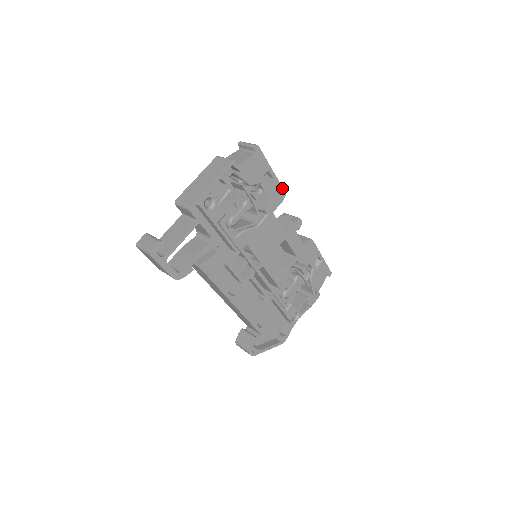
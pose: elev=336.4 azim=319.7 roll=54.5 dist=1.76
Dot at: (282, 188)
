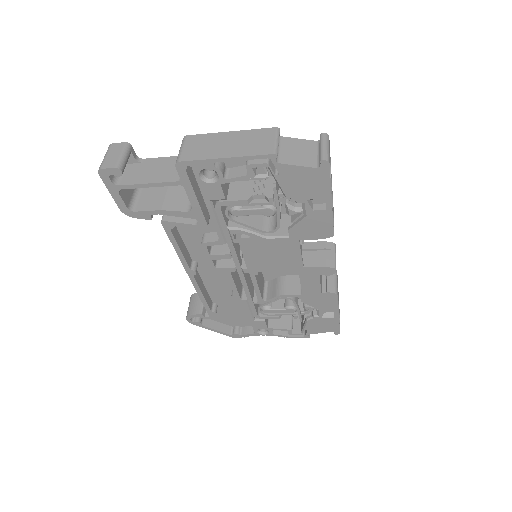
Dot at: (332, 227)
